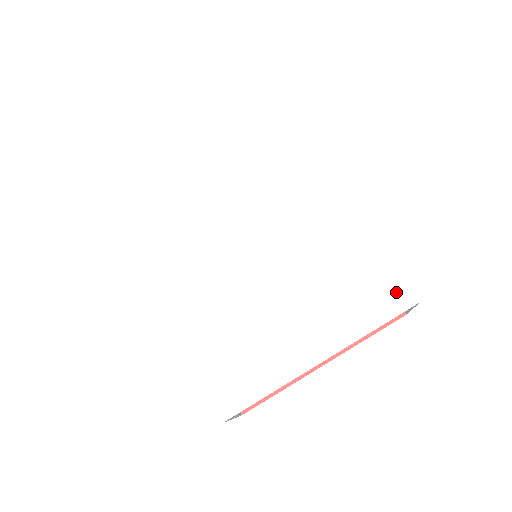
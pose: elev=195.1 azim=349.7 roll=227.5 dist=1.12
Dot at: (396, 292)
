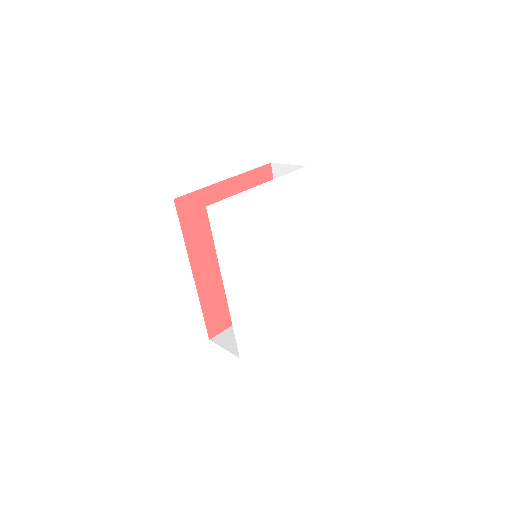
Dot at: (317, 296)
